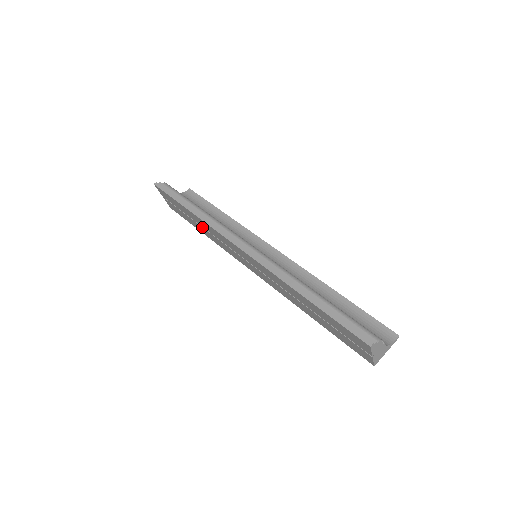
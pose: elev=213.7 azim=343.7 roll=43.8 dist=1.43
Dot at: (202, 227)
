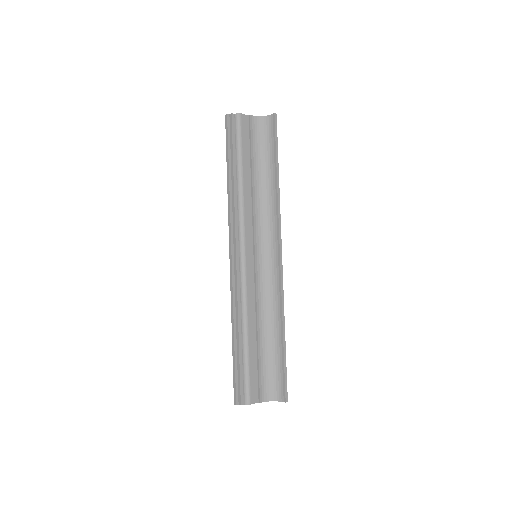
Dot at: occluded
